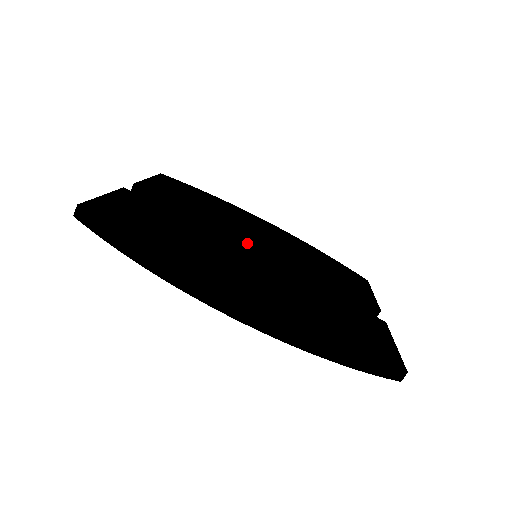
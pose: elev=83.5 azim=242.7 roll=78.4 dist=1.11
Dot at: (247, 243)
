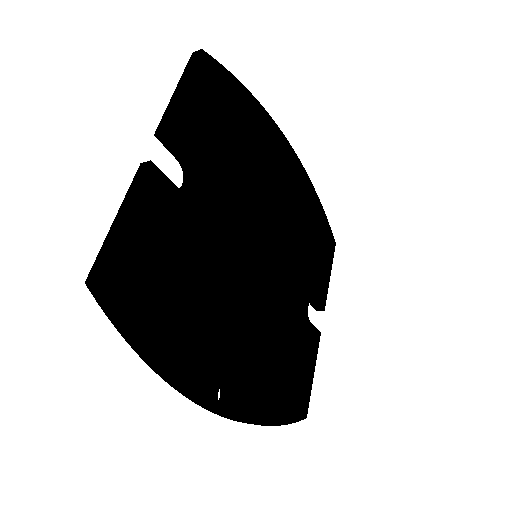
Dot at: (255, 239)
